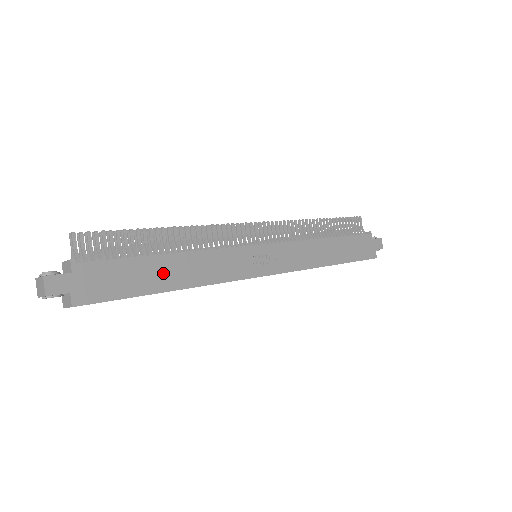
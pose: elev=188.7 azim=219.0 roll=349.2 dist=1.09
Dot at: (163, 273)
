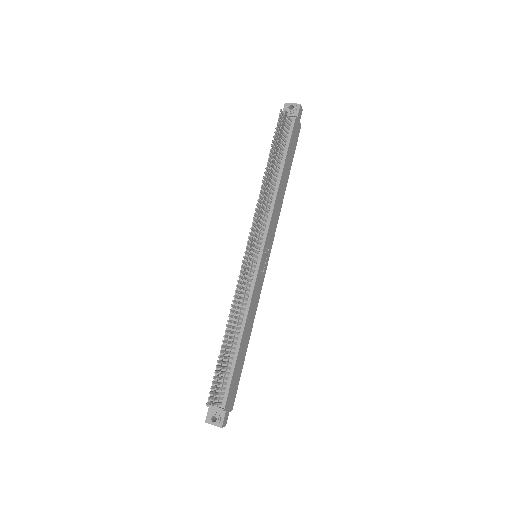
Dot at: (243, 348)
